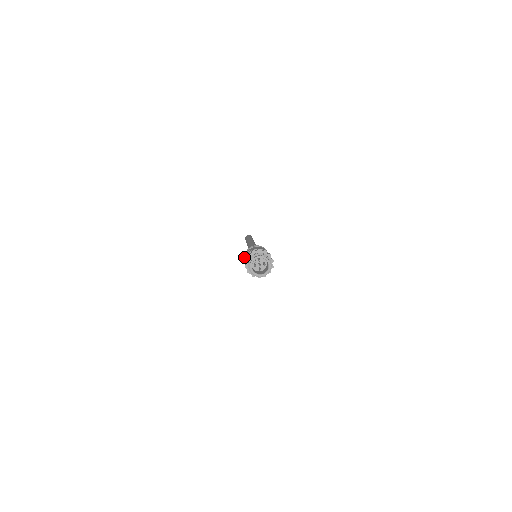
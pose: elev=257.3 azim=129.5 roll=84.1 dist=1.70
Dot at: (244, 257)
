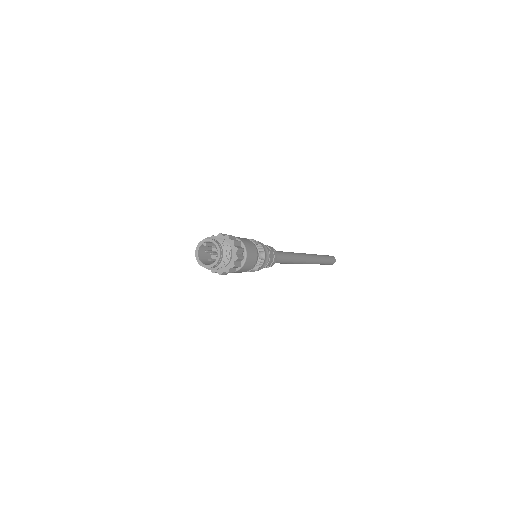
Dot at: occluded
